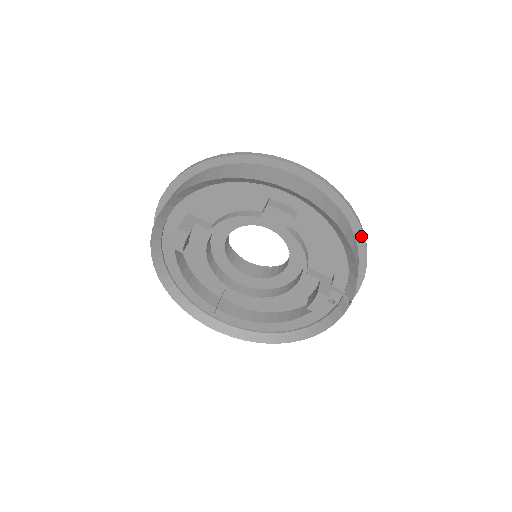
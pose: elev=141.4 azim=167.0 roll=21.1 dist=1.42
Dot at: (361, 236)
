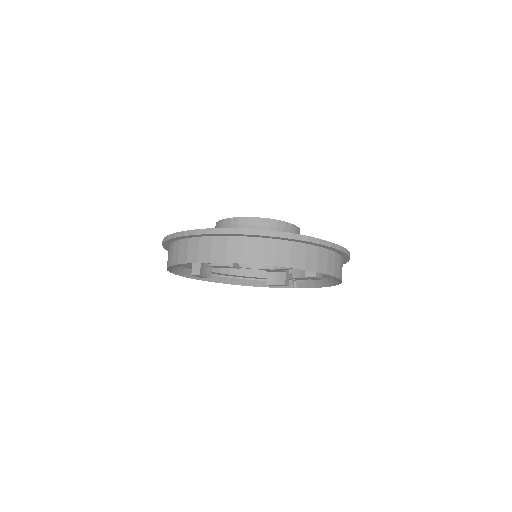
Dot at: occluded
